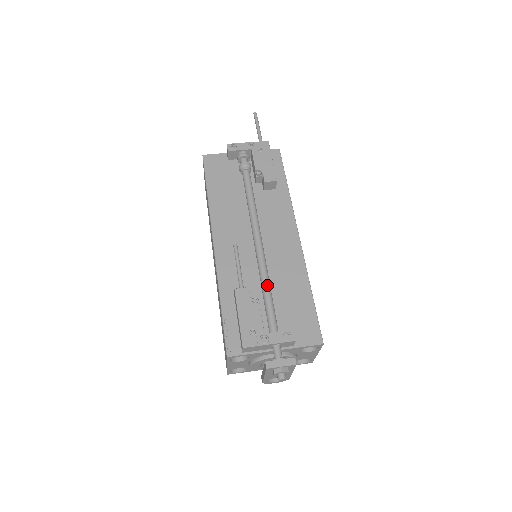
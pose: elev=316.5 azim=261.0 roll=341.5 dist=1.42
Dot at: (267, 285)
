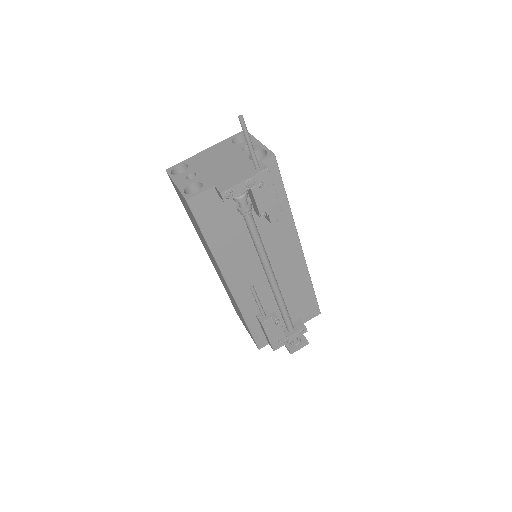
Dot at: (284, 307)
